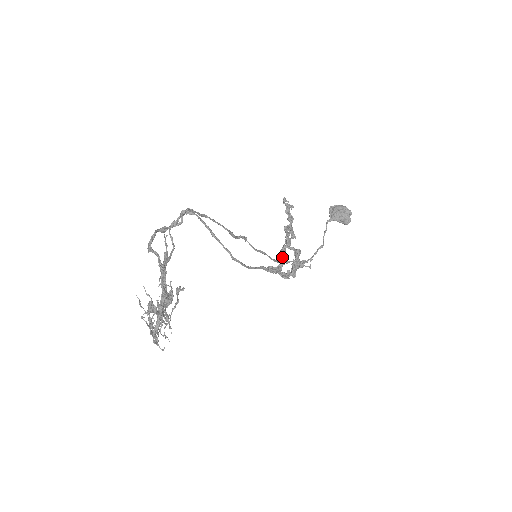
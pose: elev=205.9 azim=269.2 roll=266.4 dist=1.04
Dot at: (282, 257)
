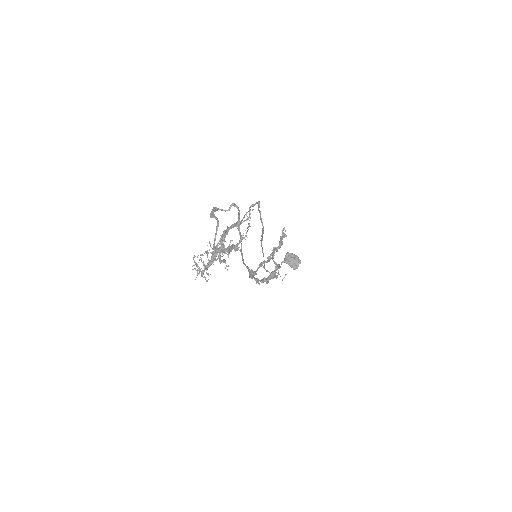
Dot at: (258, 268)
